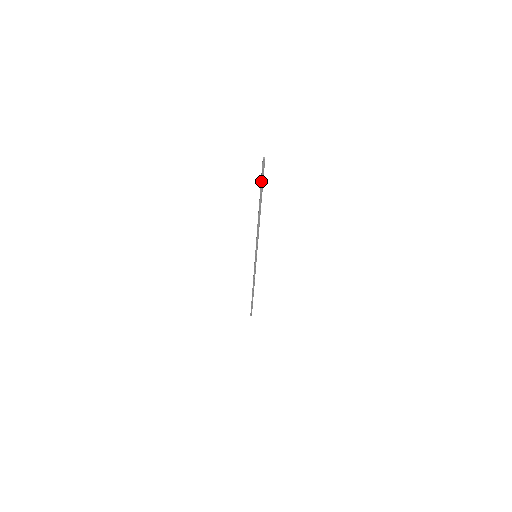
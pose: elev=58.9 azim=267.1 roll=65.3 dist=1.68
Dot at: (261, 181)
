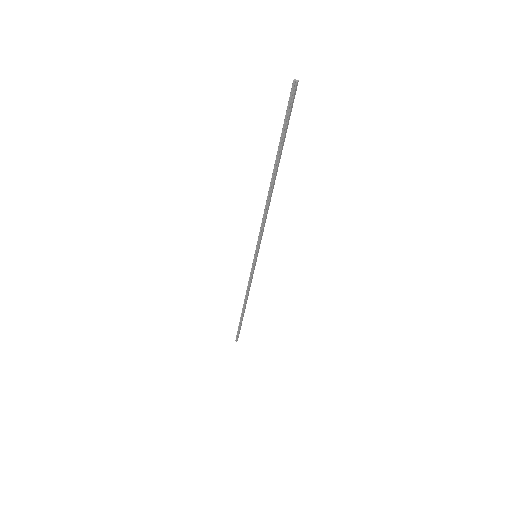
Dot at: (283, 126)
